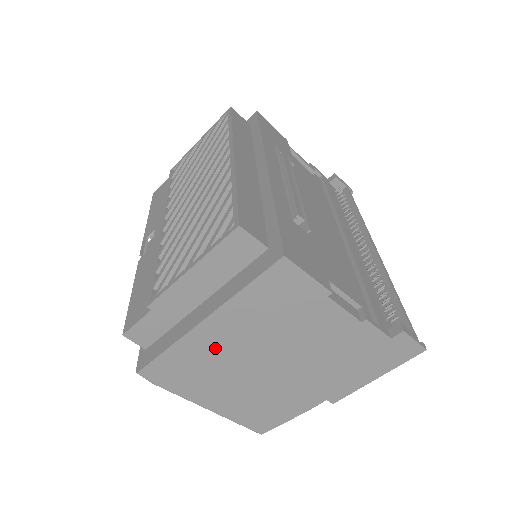
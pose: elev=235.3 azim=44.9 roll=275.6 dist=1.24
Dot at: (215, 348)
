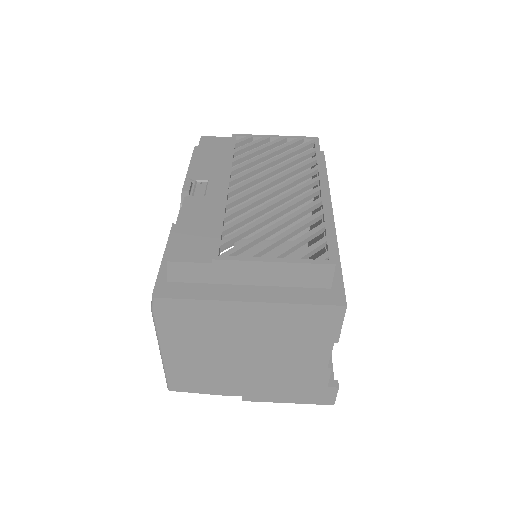
Dot at: (230, 322)
